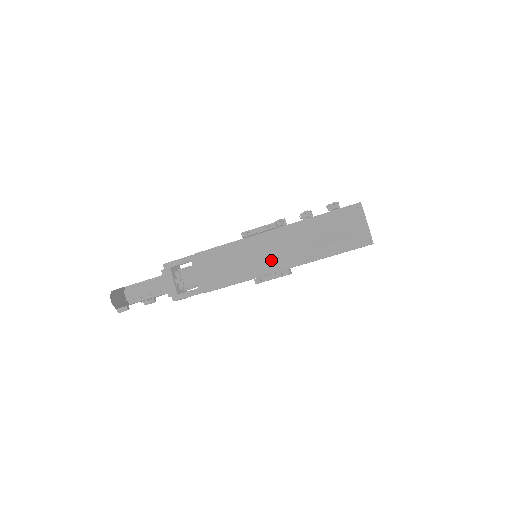
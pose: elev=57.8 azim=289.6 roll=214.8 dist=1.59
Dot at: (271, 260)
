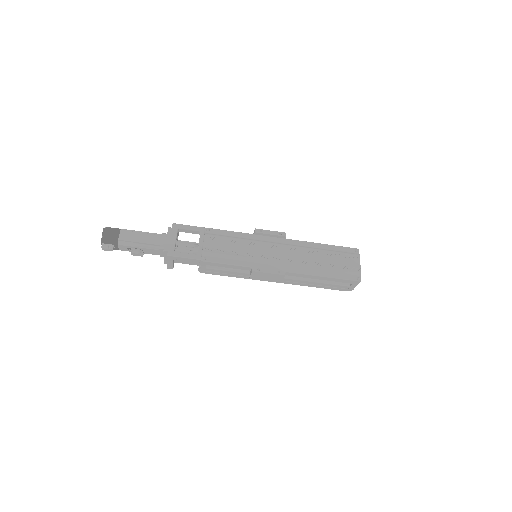
Dot at: (273, 259)
